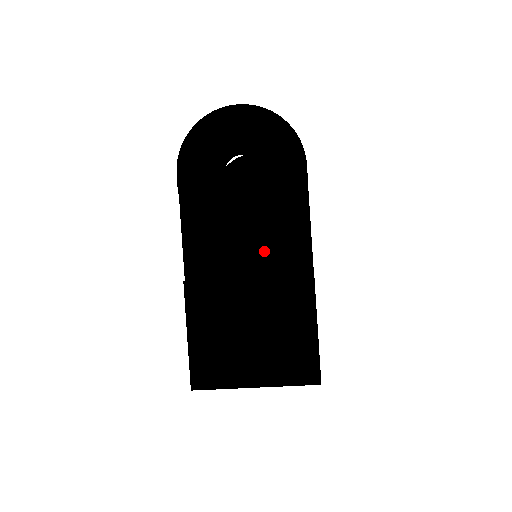
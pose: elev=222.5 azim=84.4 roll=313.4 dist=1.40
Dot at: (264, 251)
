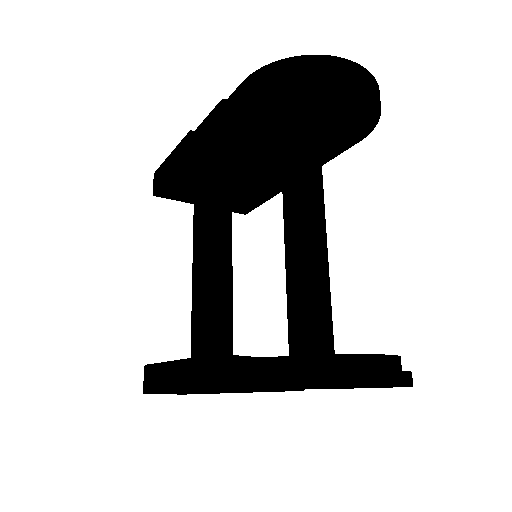
Dot at: occluded
